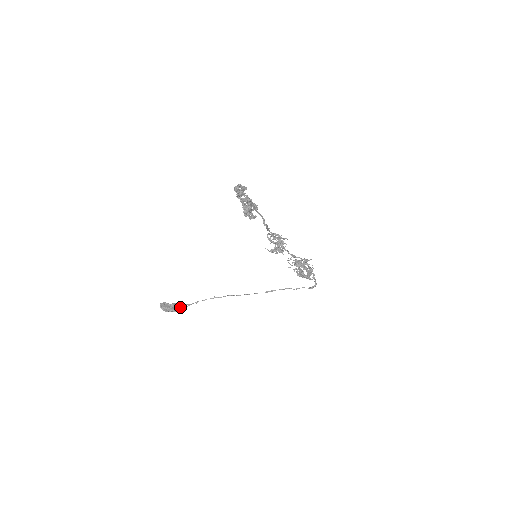
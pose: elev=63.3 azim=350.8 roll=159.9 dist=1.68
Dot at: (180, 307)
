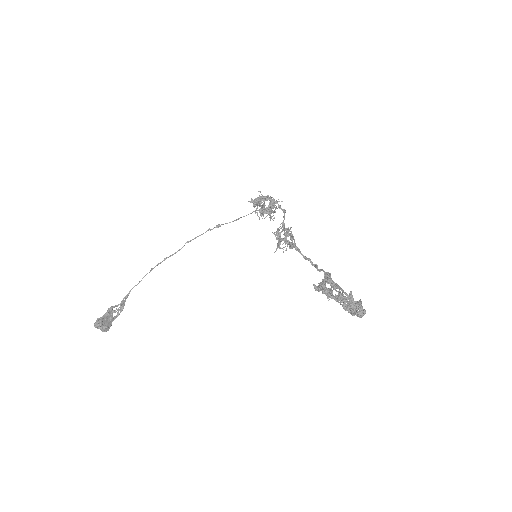
Dot at: occluded
